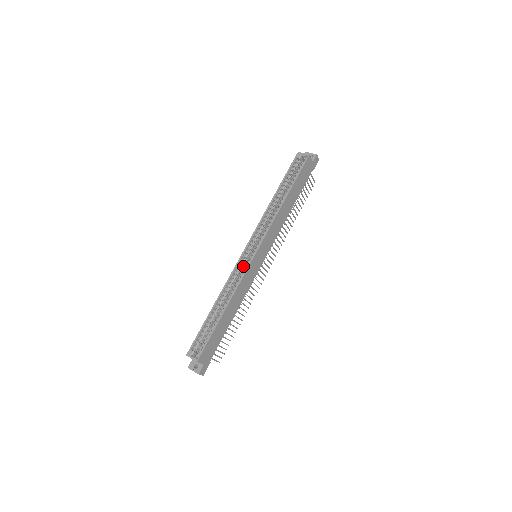
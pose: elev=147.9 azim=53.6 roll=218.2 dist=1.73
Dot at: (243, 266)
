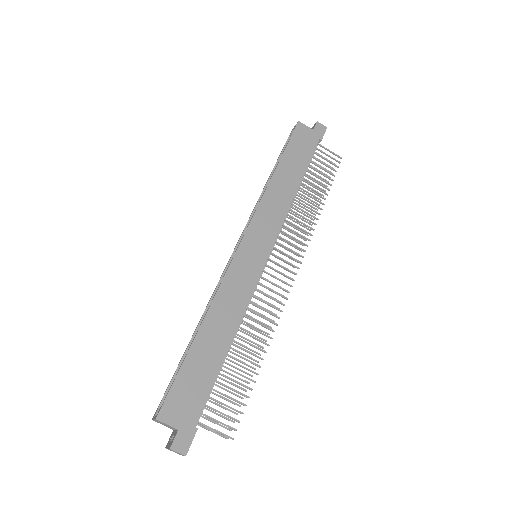
Dot at: occluded
